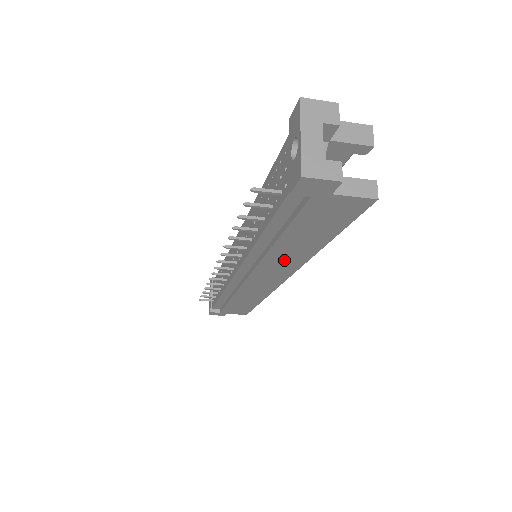
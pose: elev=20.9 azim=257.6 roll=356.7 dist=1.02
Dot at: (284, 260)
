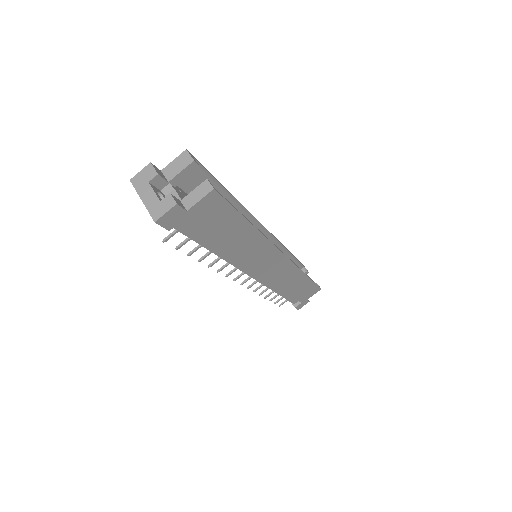
Dot at: (252, 250)
